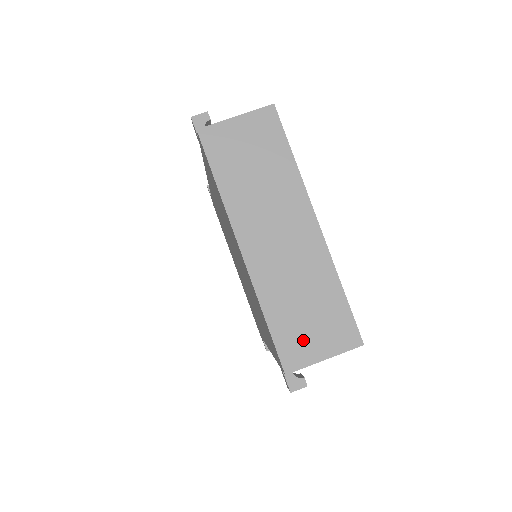
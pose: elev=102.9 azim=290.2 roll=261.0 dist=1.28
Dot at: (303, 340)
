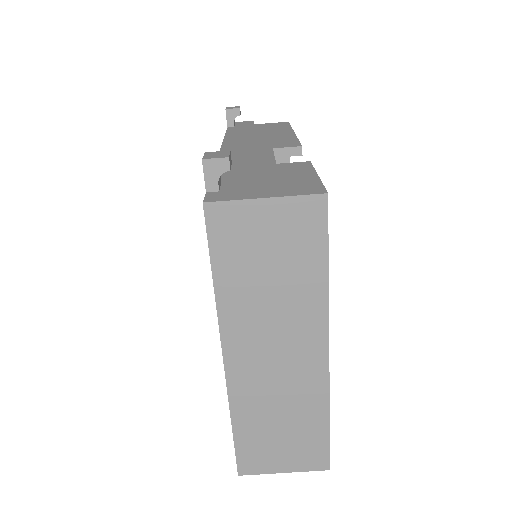
Dot at: (267, 453)
